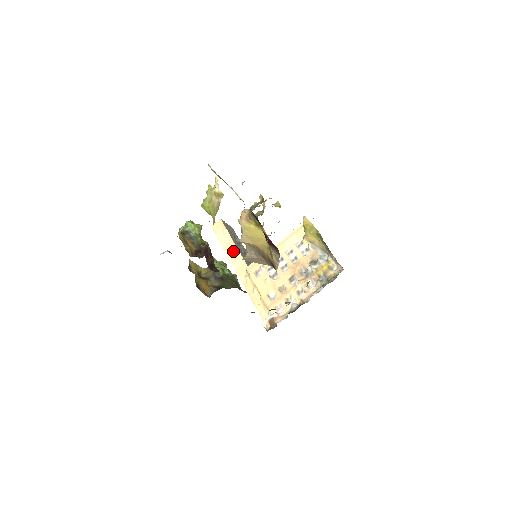
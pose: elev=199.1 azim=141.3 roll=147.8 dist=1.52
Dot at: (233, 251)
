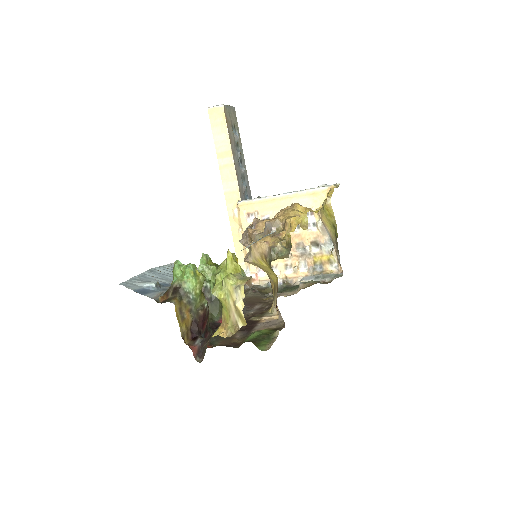
Dot at: (228, 166)
